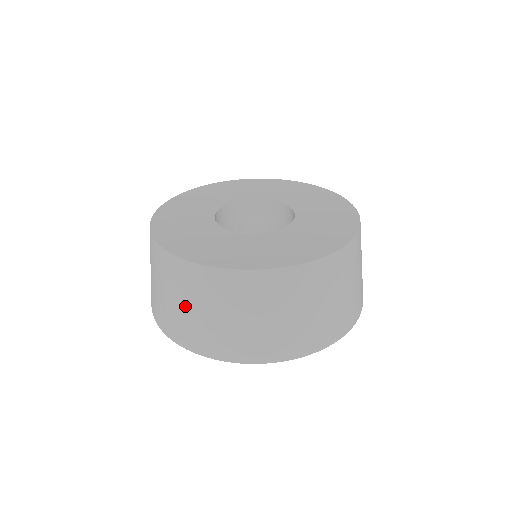
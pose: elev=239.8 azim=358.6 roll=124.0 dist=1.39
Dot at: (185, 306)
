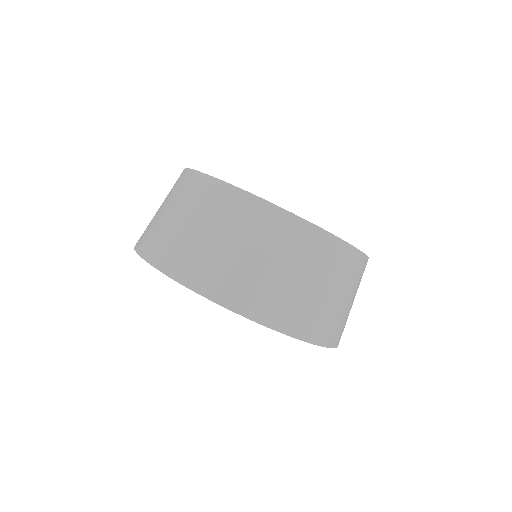
Dot at: (289, 273)
